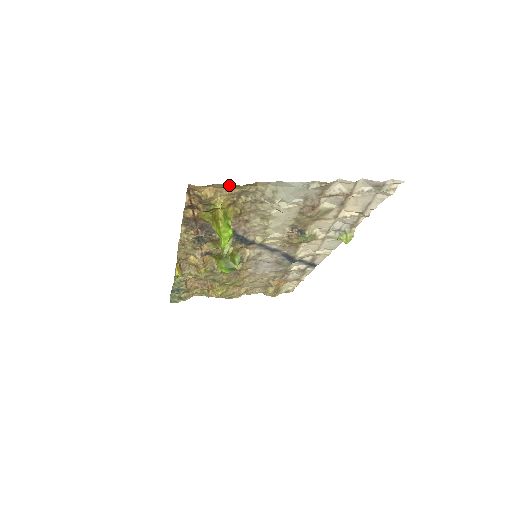
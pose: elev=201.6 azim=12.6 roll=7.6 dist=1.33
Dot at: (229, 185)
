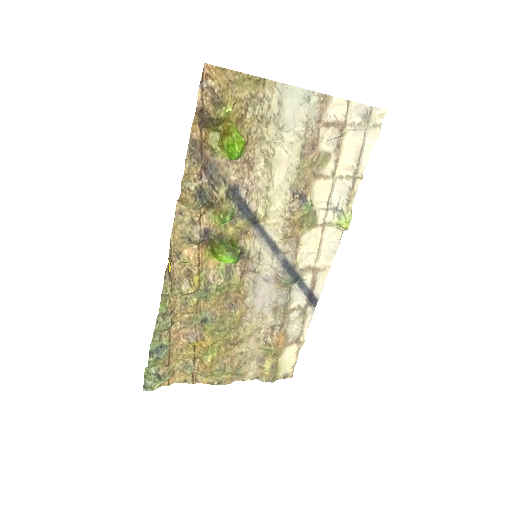
Dot at: (241, 76)
